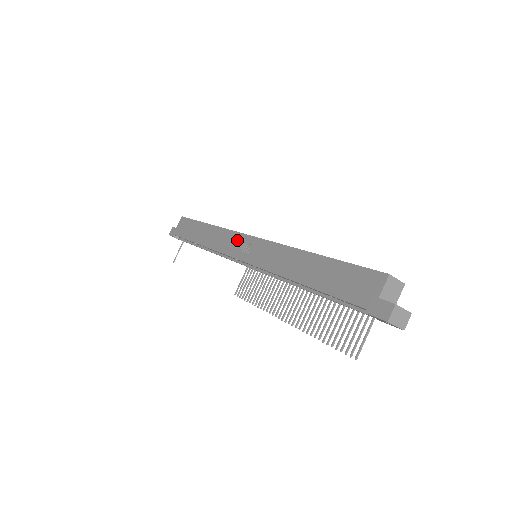
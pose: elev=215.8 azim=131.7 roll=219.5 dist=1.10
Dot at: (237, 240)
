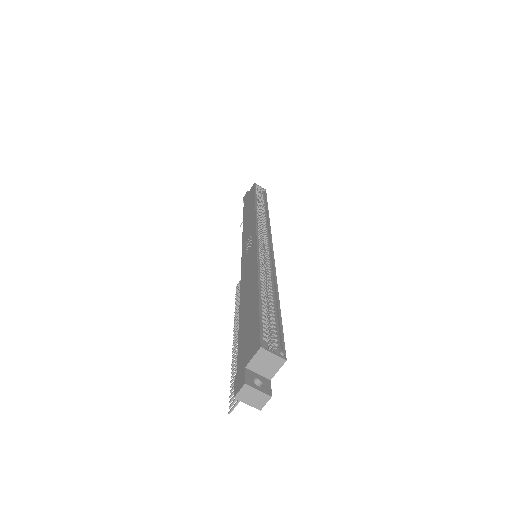
Dot at: (251, 233)
